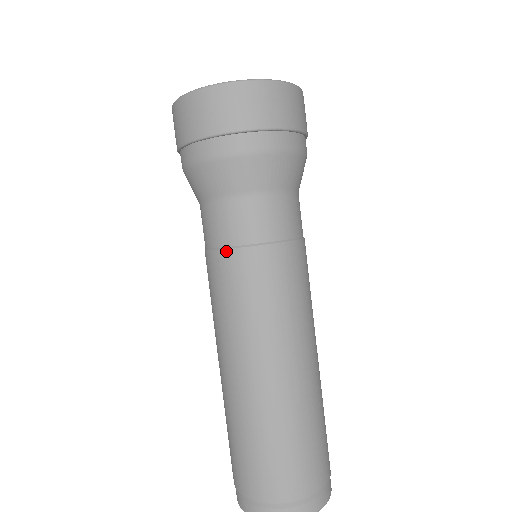
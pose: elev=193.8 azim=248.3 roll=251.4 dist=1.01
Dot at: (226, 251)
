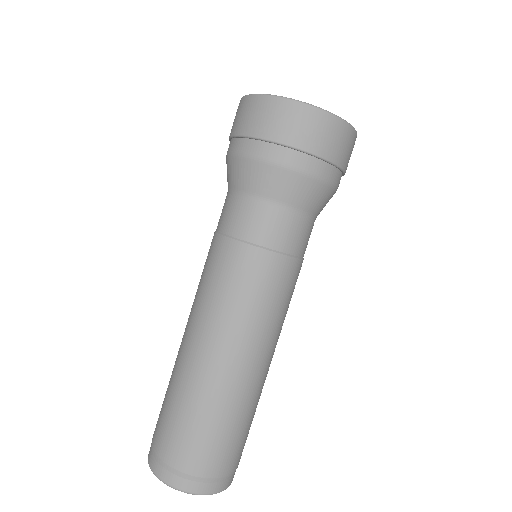
Dot at: (230, 240)
